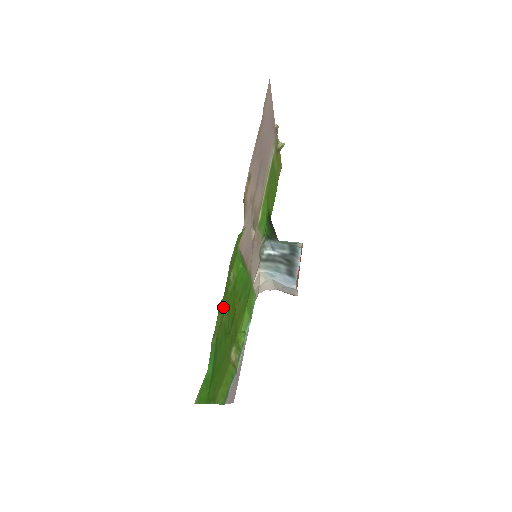
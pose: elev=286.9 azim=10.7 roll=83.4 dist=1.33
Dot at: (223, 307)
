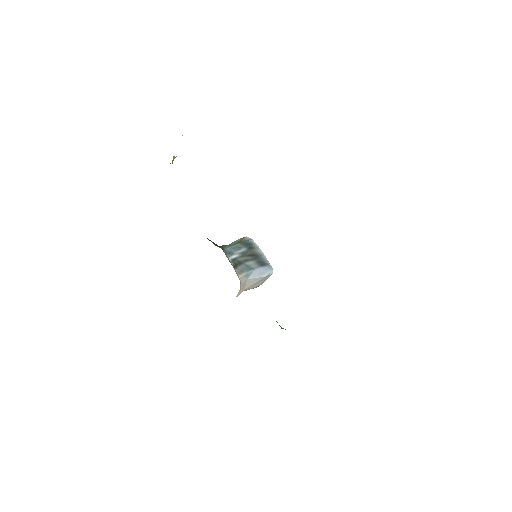
Dot at: occluded
